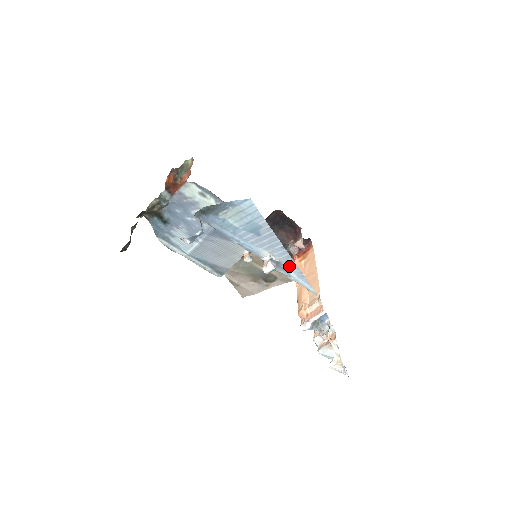
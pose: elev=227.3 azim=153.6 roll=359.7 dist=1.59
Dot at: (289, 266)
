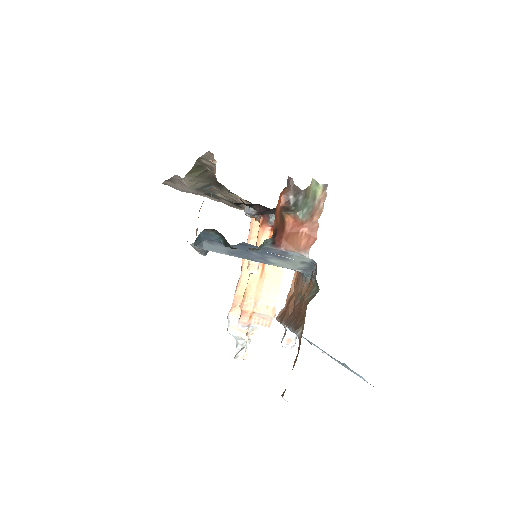
Dot at: occluded
